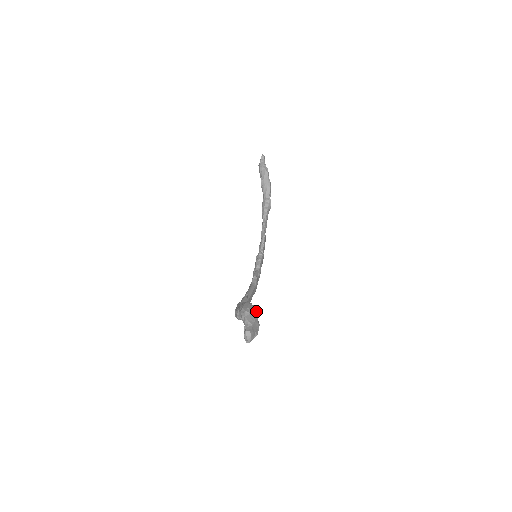
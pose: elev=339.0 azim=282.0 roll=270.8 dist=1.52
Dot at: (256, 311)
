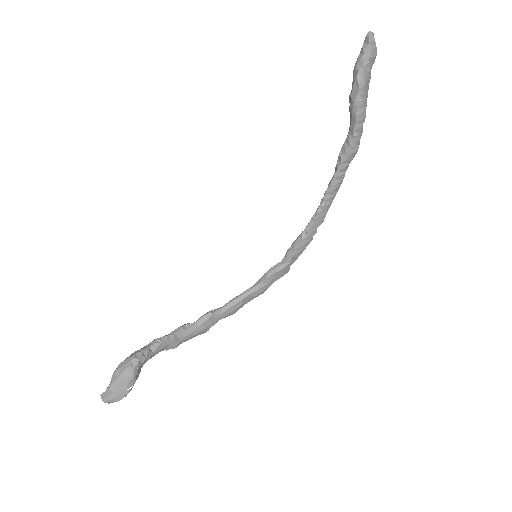
Dot at: (129, 375)
